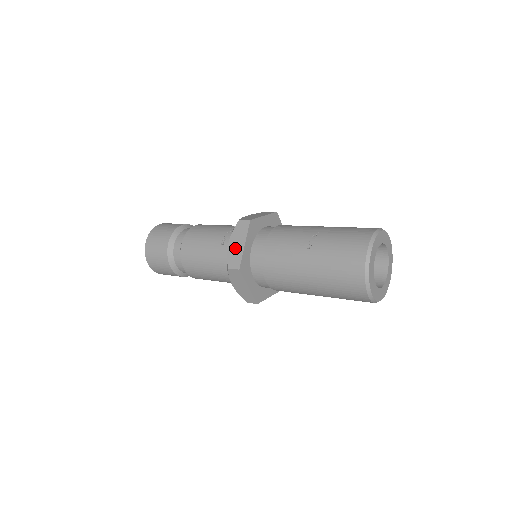
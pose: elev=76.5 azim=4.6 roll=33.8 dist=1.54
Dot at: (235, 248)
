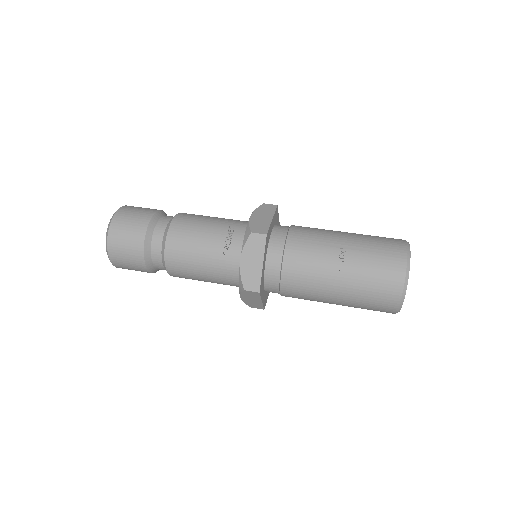
Dot at: (250, 267)
